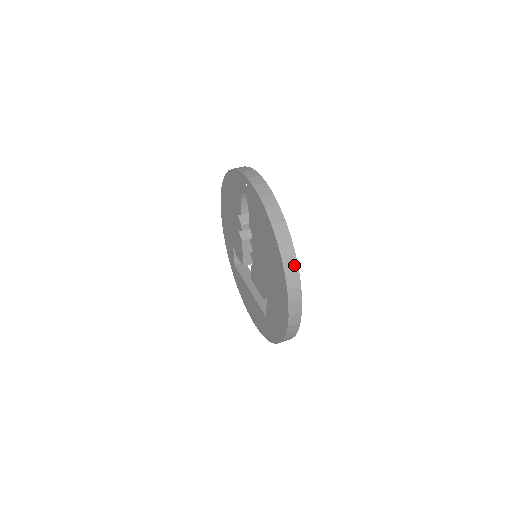
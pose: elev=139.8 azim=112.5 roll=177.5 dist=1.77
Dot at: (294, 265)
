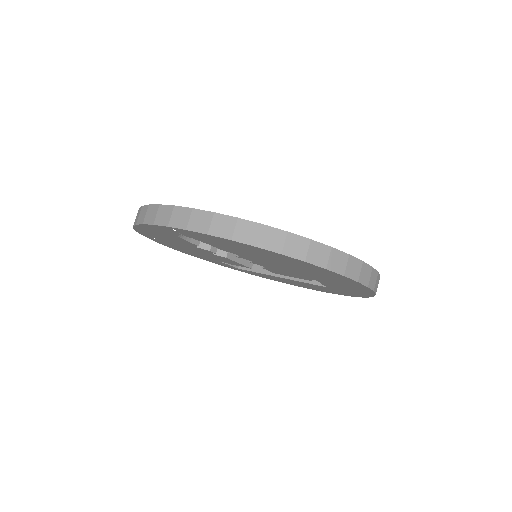
Dot at: (323, 250)
